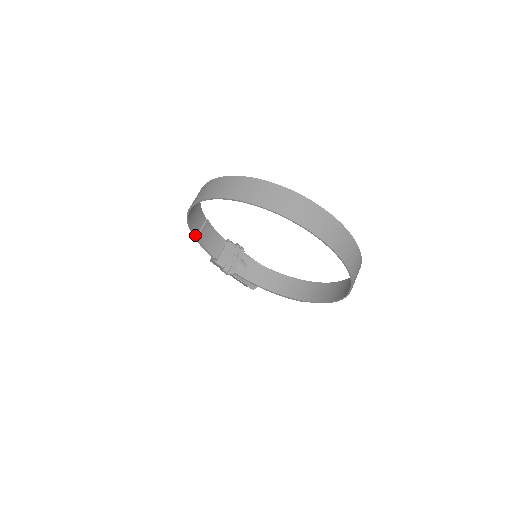
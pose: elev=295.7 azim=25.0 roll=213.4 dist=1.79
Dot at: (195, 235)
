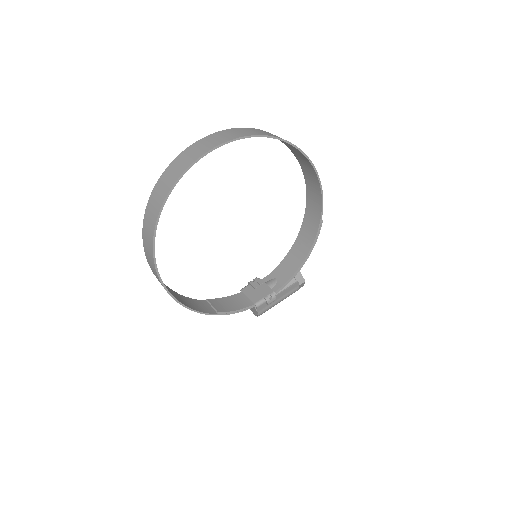
Dot at: (215, 313)
